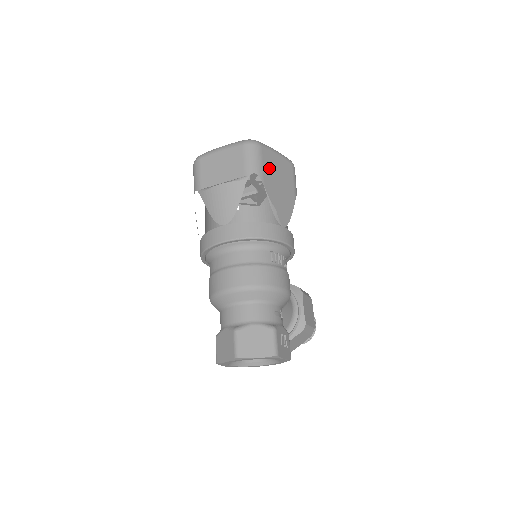
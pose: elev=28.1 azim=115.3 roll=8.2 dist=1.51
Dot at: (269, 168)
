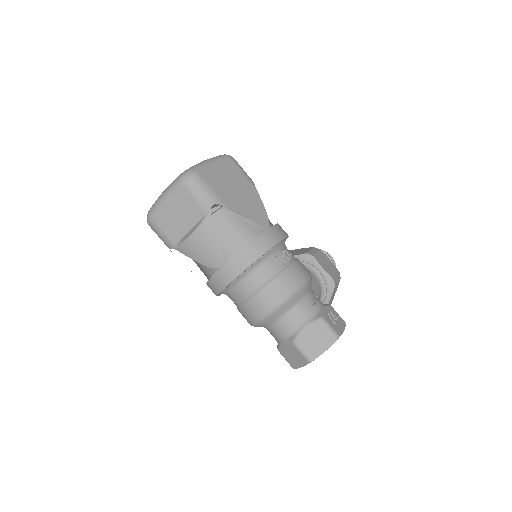
Dot at: (219, 186)
